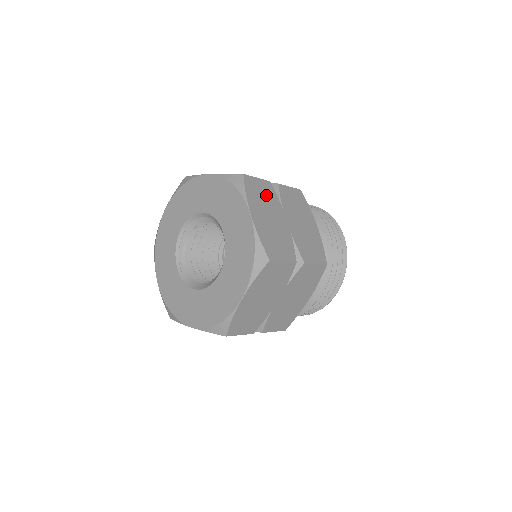
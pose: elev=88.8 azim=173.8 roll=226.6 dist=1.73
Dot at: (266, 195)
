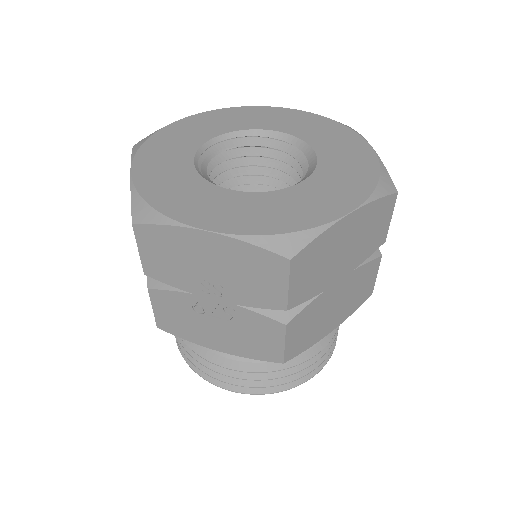
Dot at: occluded
